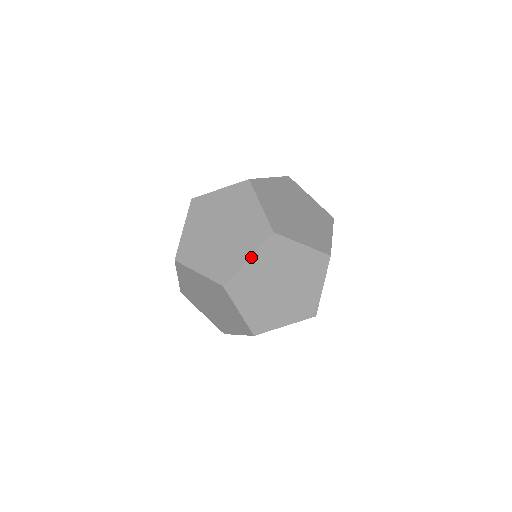
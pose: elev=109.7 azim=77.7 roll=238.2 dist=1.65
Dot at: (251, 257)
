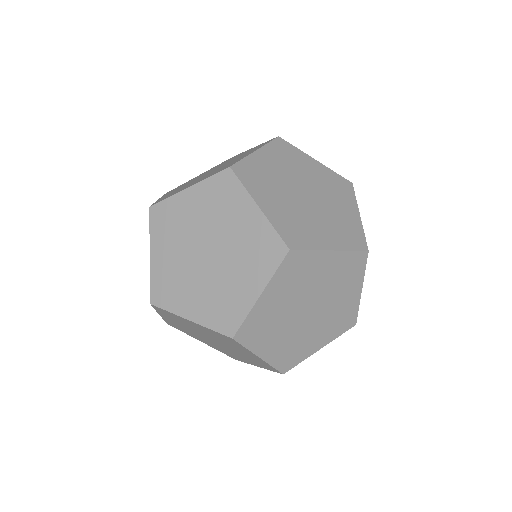
Dot at: (259, 150)
